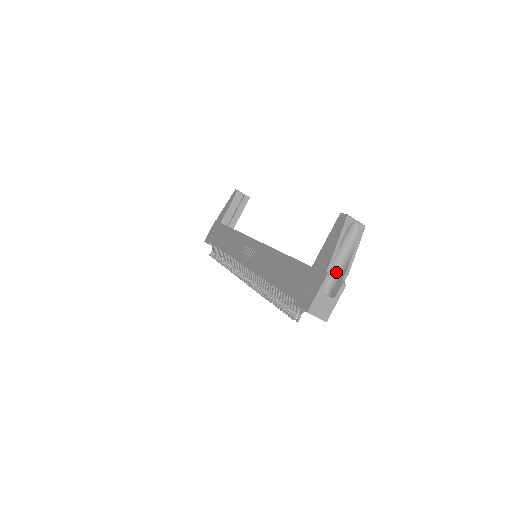
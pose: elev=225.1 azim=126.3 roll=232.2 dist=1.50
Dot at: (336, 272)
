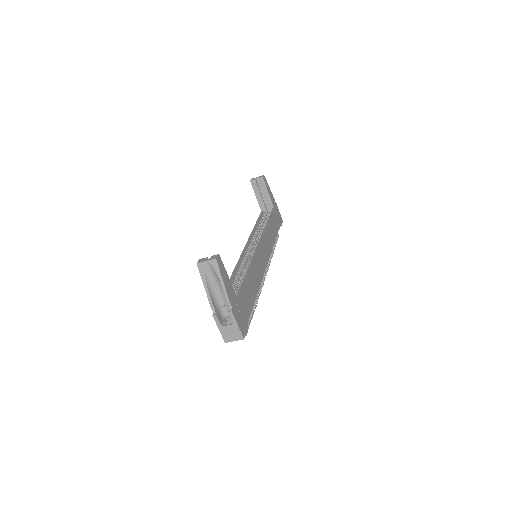
Dot at: occluded
